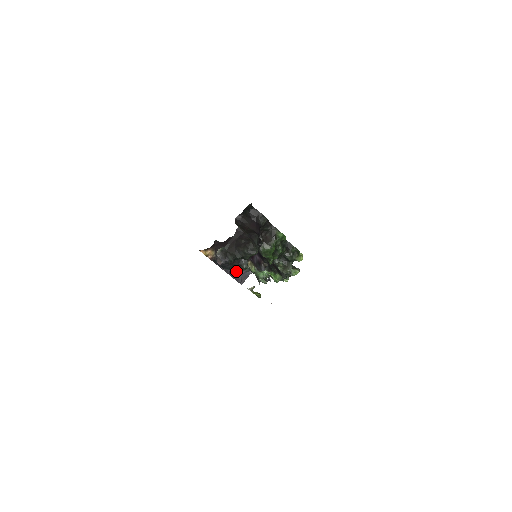
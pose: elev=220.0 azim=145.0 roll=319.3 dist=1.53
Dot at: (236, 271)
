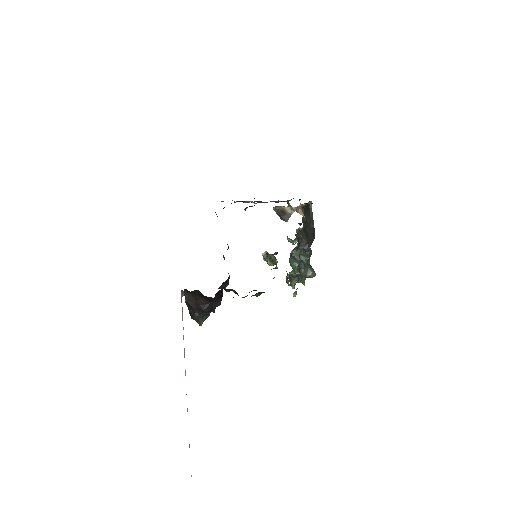
Dot at: (277, 202)
